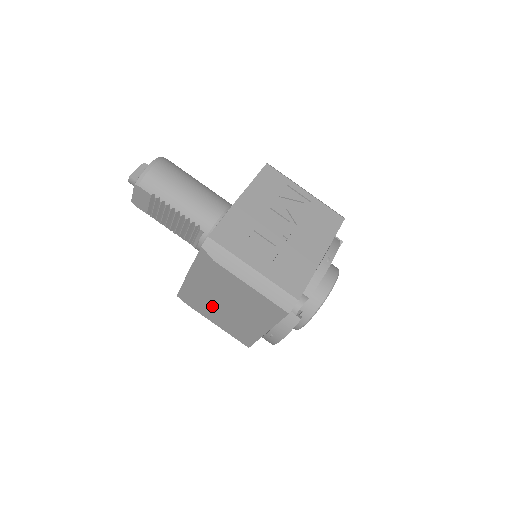
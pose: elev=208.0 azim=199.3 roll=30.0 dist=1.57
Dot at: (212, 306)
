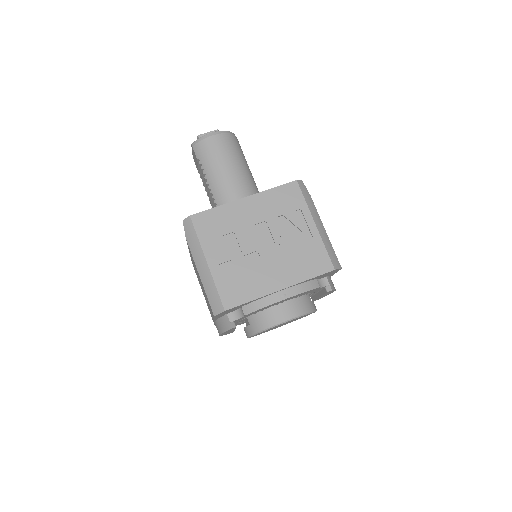
Dot at: occluded
